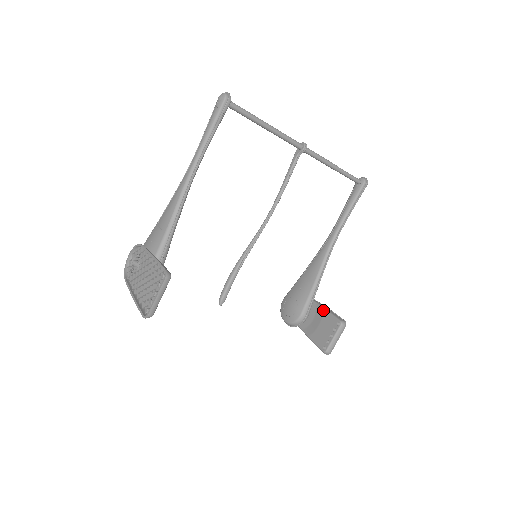
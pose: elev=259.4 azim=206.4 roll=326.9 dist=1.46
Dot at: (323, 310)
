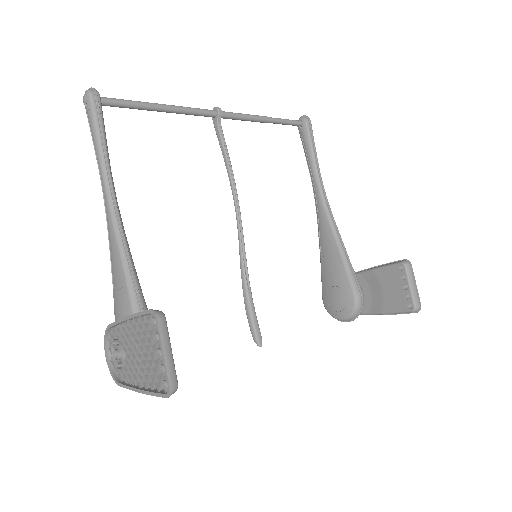
Dot at: (373, 271)
